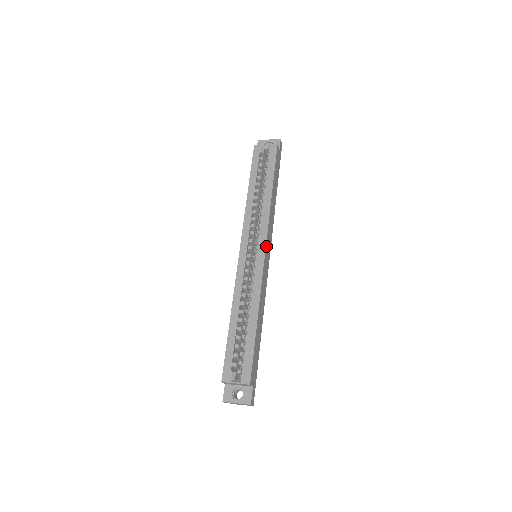
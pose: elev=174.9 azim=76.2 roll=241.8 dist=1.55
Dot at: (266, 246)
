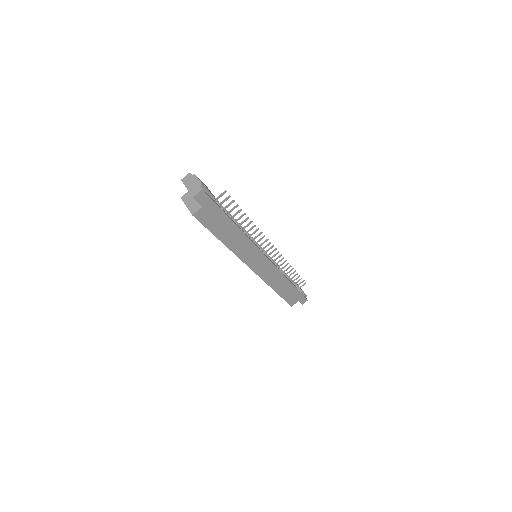
Dot at: (251, 267)
